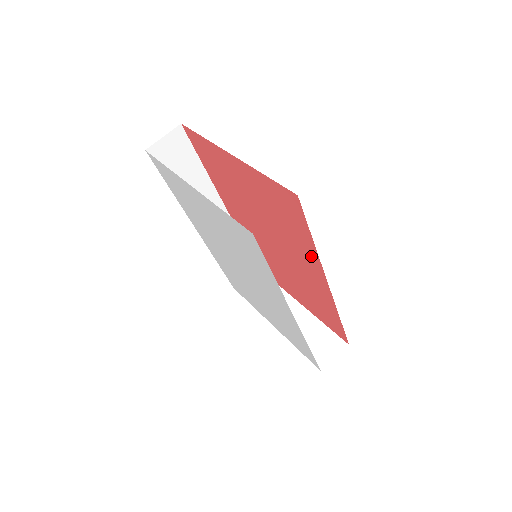
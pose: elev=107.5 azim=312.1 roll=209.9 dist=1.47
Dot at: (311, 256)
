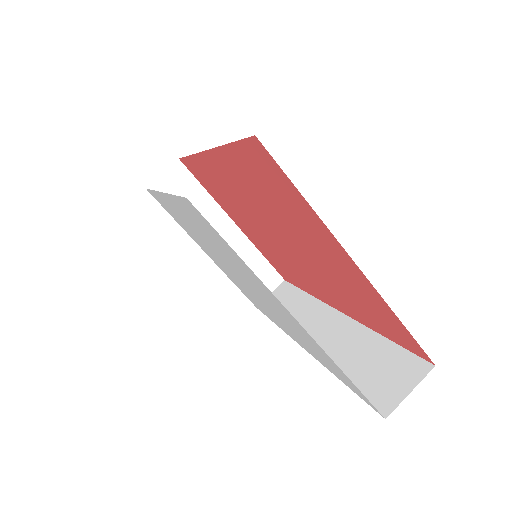
Dot at: (351, 312)
